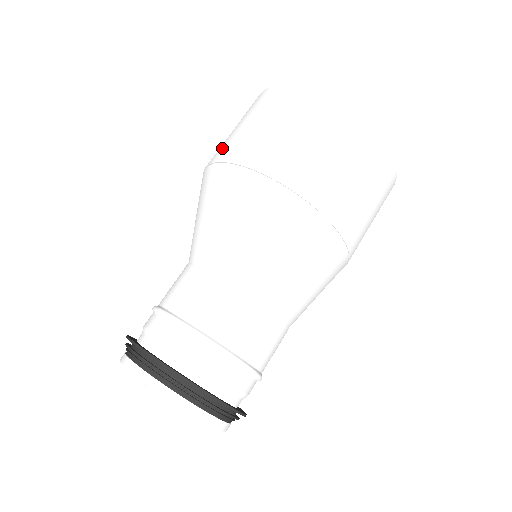
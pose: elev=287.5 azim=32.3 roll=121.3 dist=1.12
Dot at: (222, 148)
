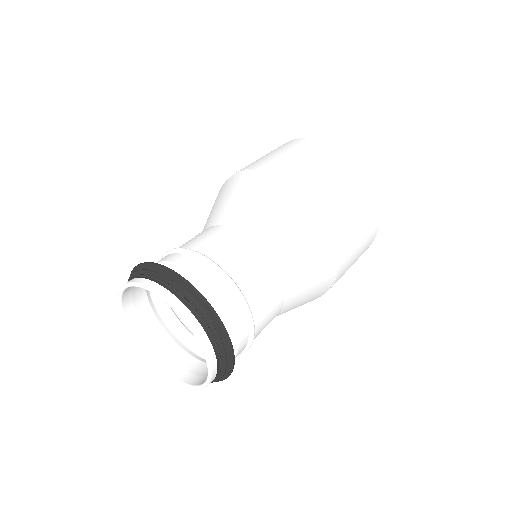
Dot at: occluded
